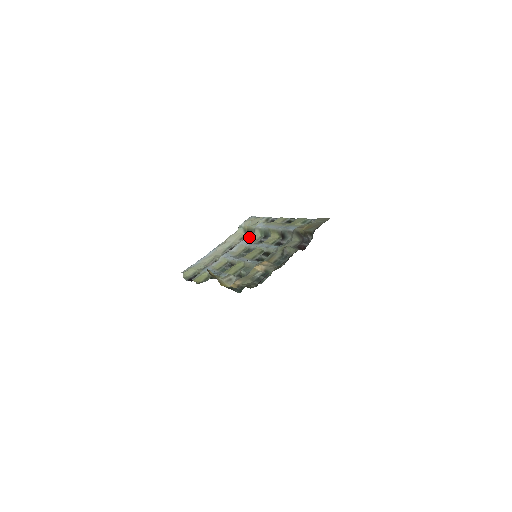
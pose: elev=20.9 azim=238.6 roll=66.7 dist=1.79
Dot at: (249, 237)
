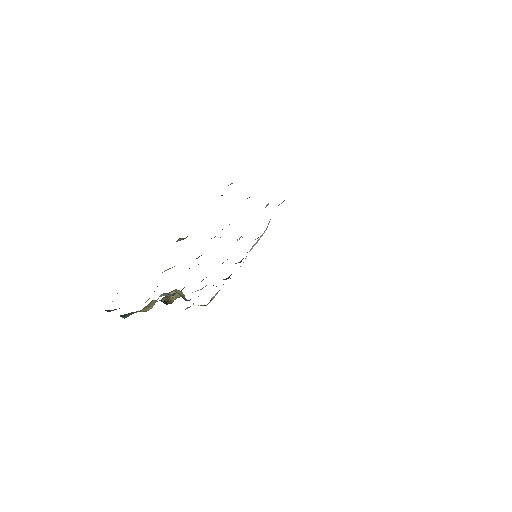
Dot at: occluded
